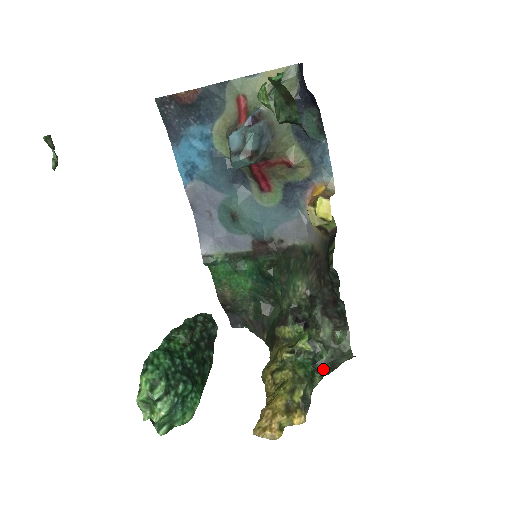
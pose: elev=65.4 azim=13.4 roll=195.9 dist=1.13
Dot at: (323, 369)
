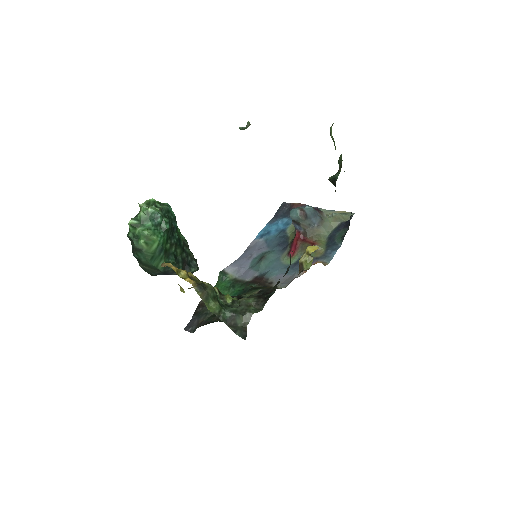
Dot at: (224, 313)
